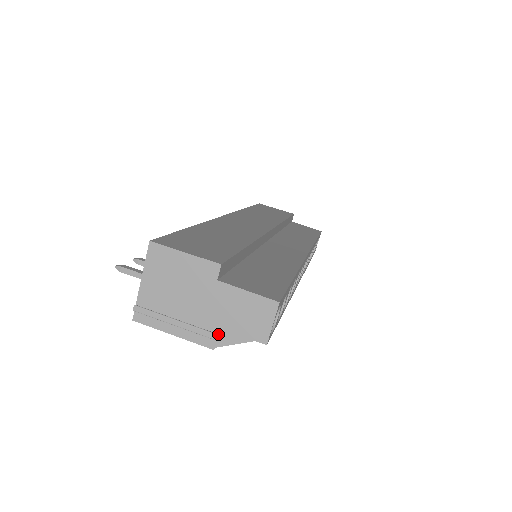
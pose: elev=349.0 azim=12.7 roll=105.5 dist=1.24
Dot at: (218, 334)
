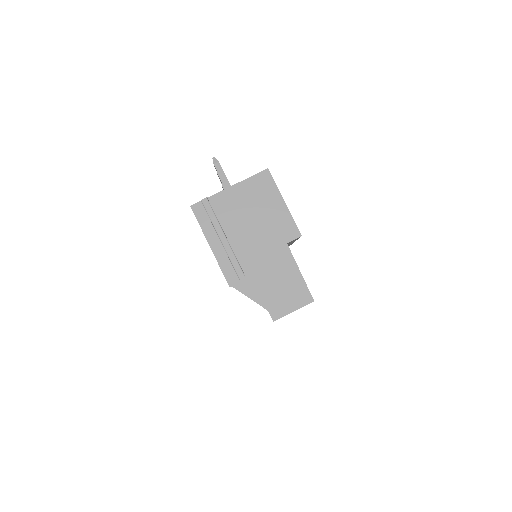
Dot at: (246, 280)
